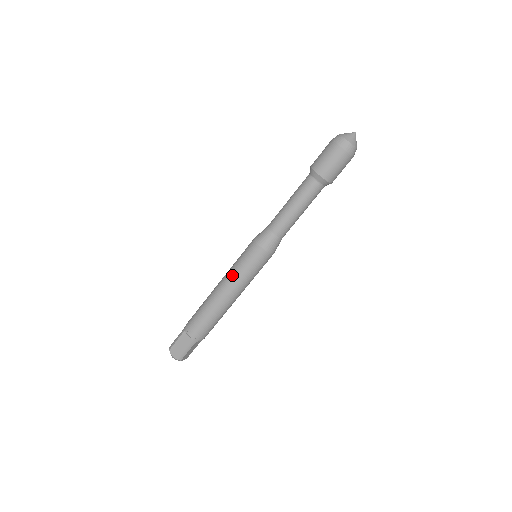
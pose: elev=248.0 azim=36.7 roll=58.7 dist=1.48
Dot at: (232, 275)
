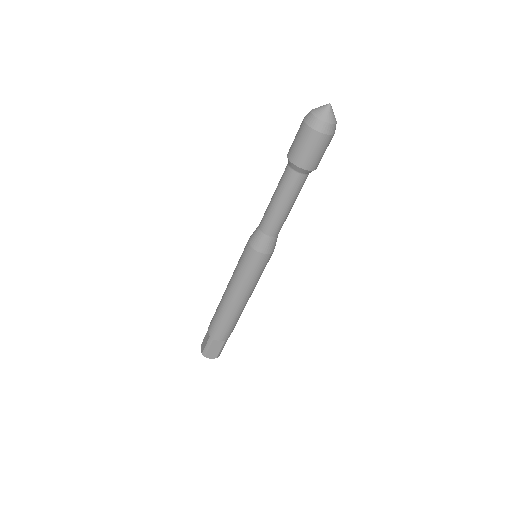
Dot at: (244, 286)
